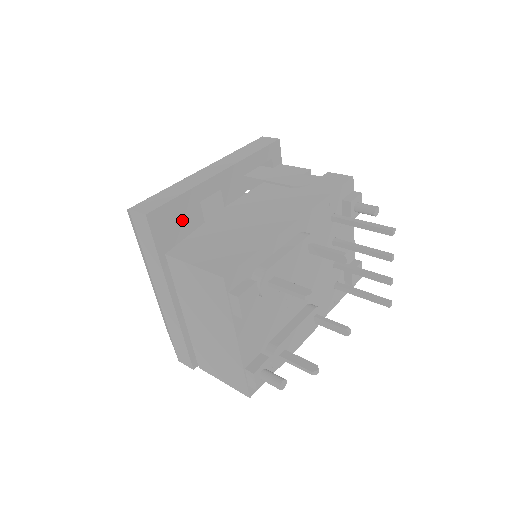
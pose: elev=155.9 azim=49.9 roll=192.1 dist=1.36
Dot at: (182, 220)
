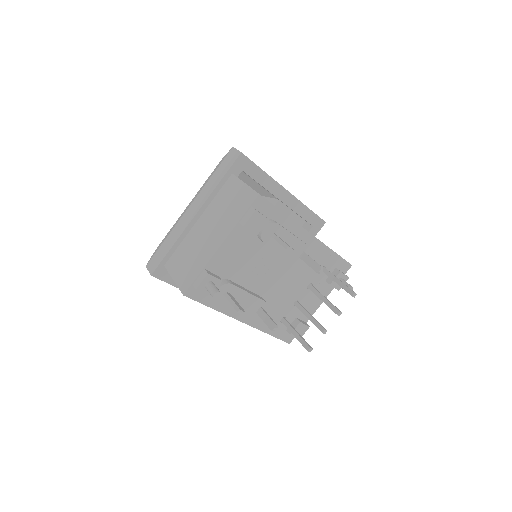
Dot at: occluded
